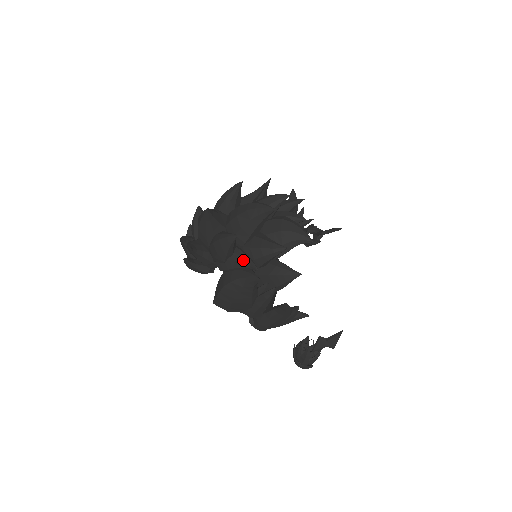
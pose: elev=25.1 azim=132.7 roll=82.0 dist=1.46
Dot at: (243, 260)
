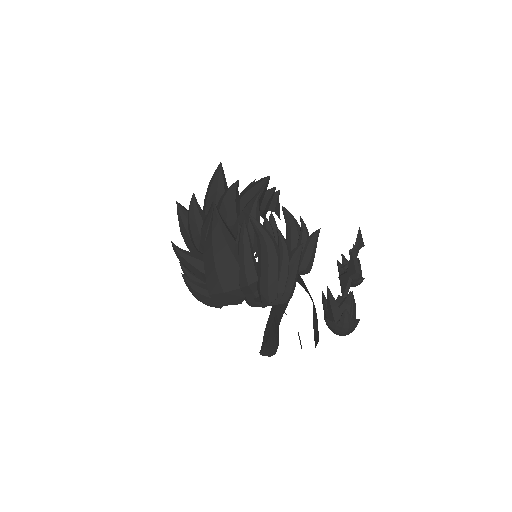
Dot at: (208, 214)
